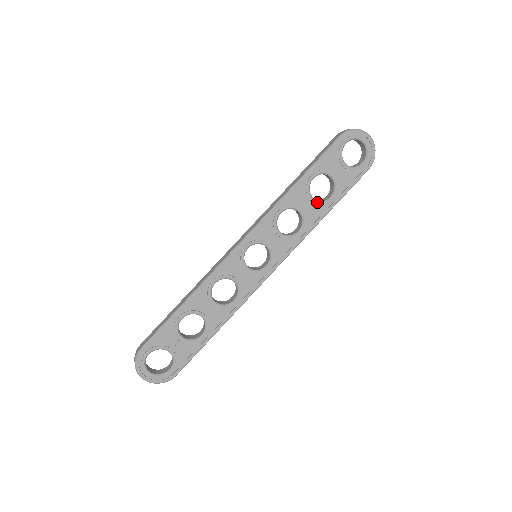
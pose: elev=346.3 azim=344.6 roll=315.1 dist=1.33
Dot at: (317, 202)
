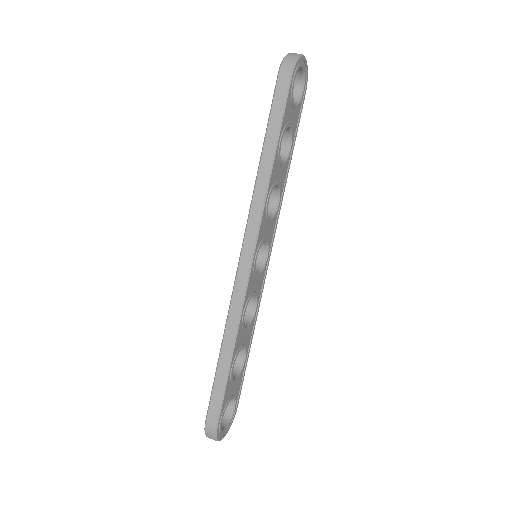
Dot at: (285, 163)
